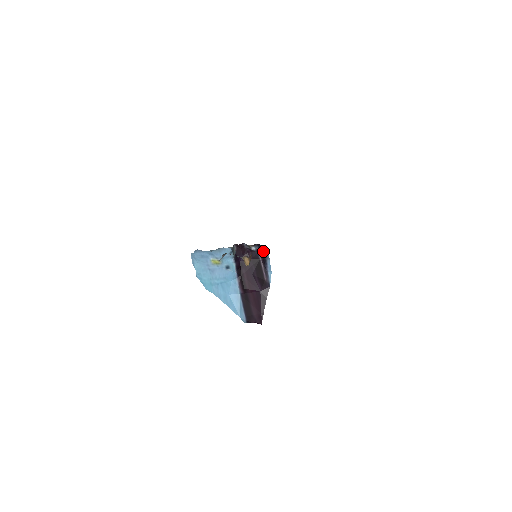
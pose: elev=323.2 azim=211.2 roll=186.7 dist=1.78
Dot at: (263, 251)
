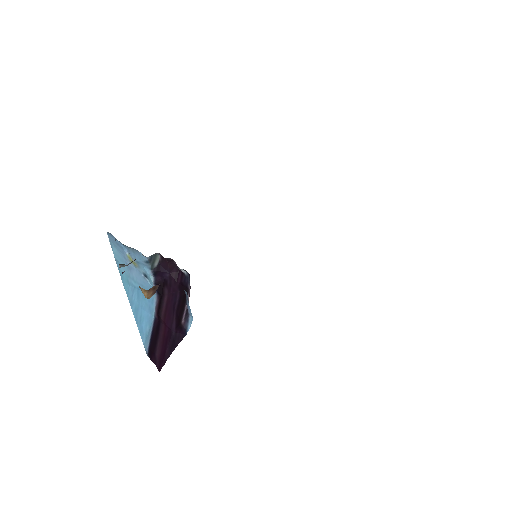
Dot at: occluded
